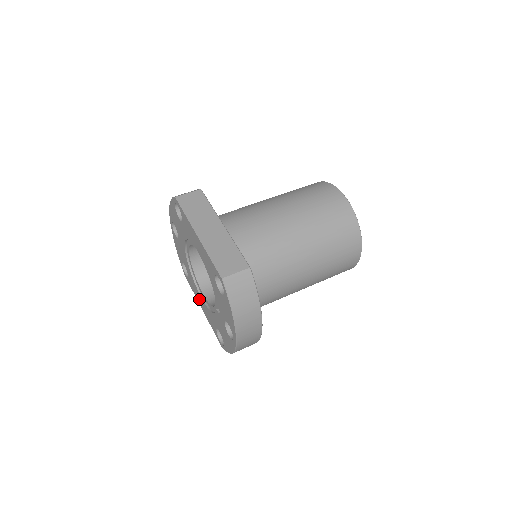
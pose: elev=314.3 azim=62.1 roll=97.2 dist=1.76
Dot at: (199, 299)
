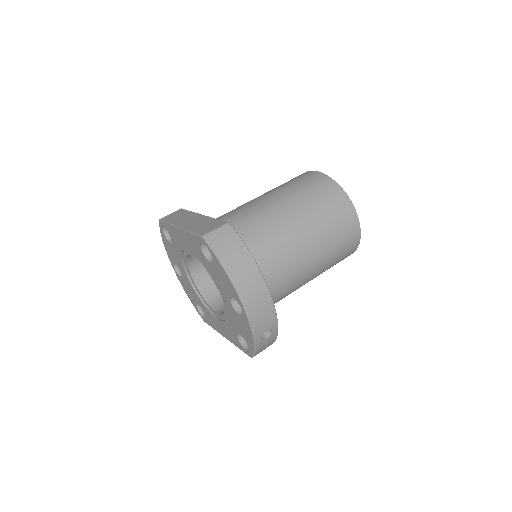
Dot at: (218, 327)
